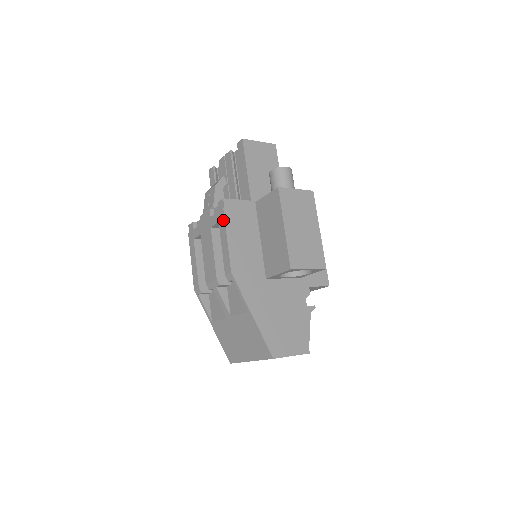
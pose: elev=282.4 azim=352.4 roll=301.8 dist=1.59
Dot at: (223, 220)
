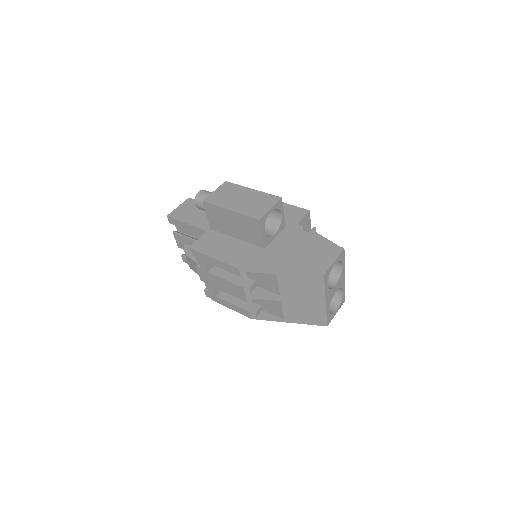
Dot at: (203, 256)
